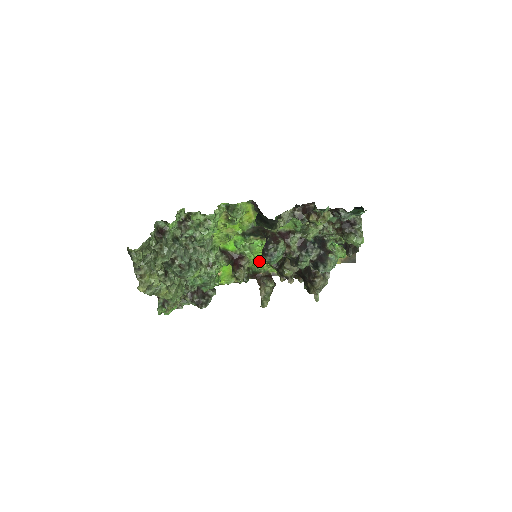
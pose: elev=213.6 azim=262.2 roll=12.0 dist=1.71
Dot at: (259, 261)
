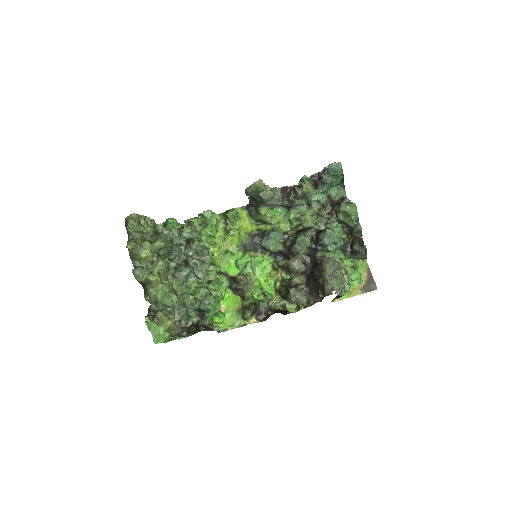
Dot at: (265, 290)
